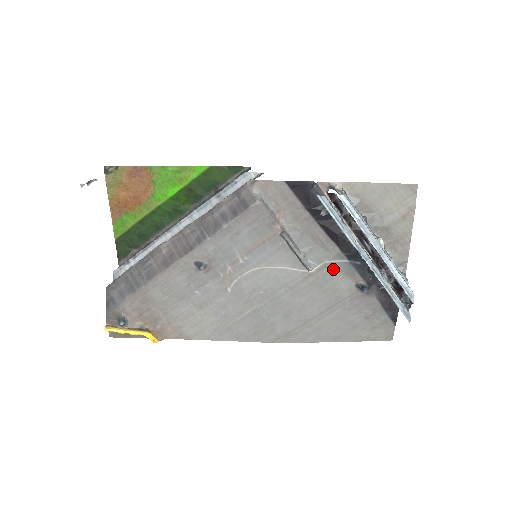
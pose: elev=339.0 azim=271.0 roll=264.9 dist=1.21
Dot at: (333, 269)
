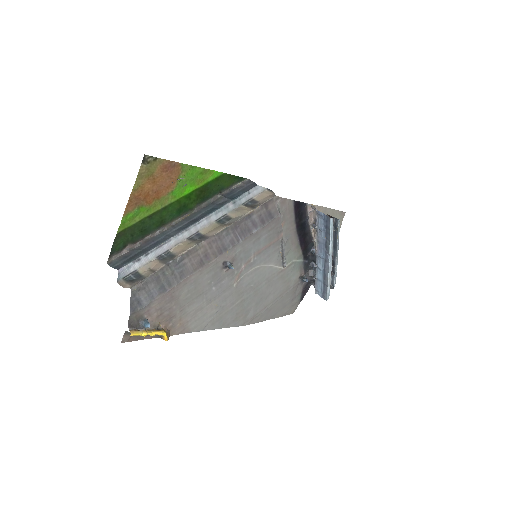
Dot at: (294, 266)
